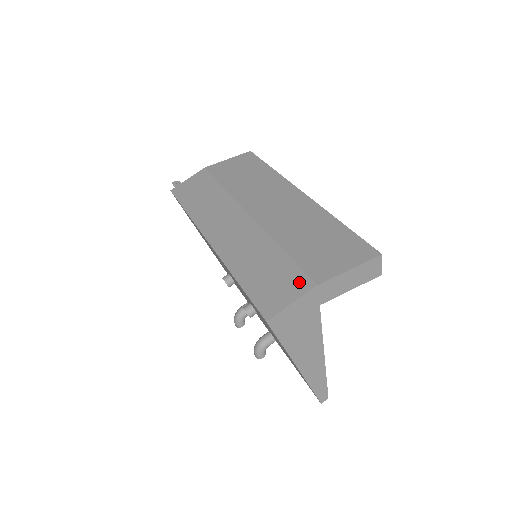
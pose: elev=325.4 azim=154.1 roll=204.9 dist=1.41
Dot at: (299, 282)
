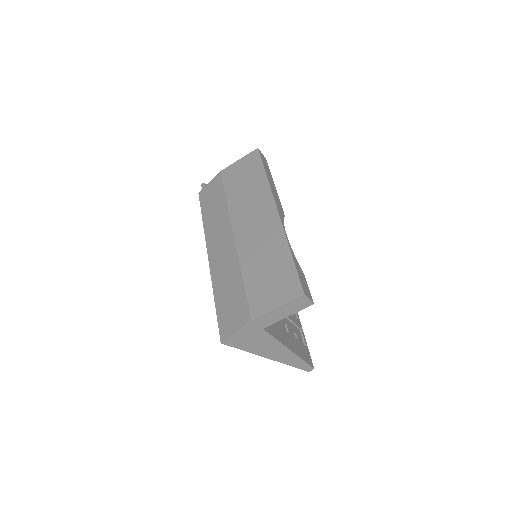
Dot at: (243, 314)
